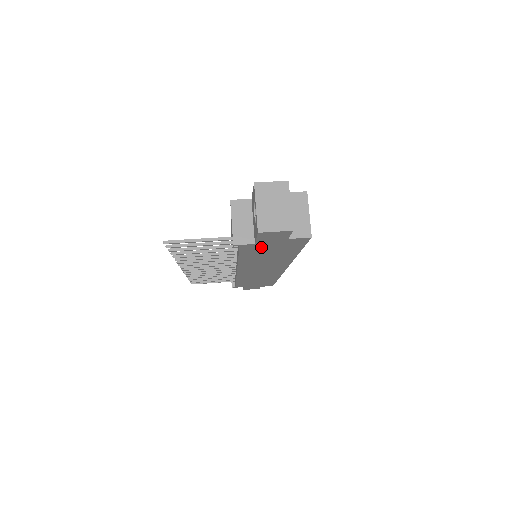
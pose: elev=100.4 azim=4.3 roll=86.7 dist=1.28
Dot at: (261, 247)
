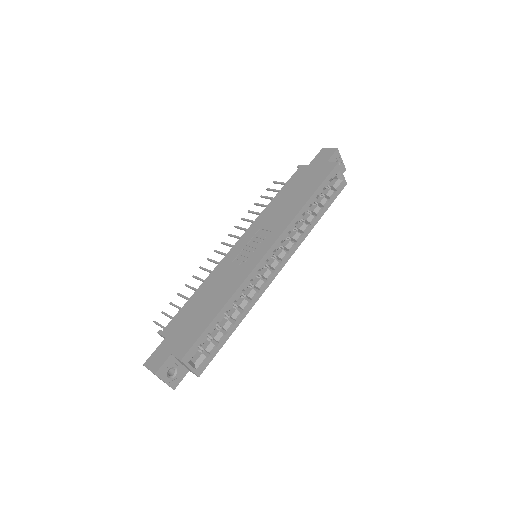
Dot at: occluded
